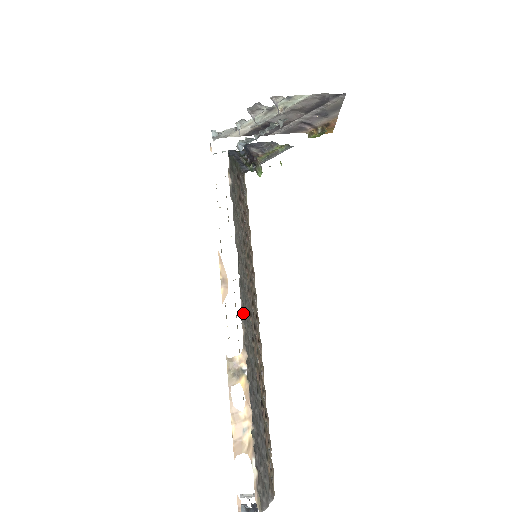
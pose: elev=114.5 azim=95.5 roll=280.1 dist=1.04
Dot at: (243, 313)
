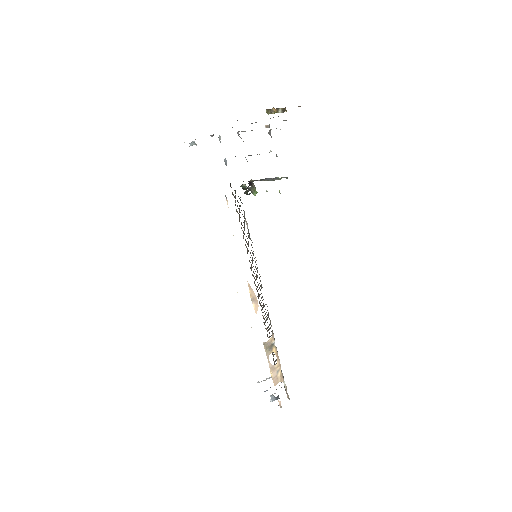
Dot at: (268, 312)
